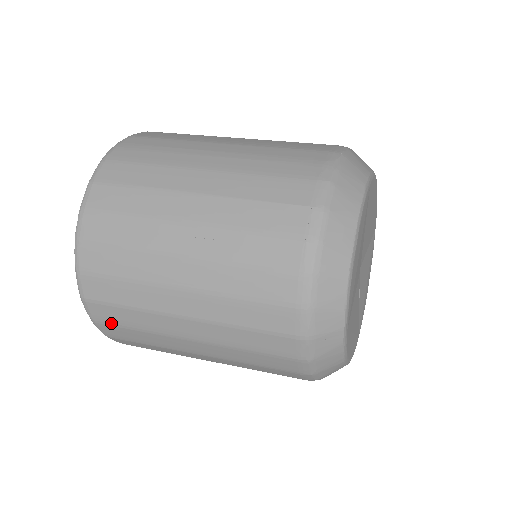
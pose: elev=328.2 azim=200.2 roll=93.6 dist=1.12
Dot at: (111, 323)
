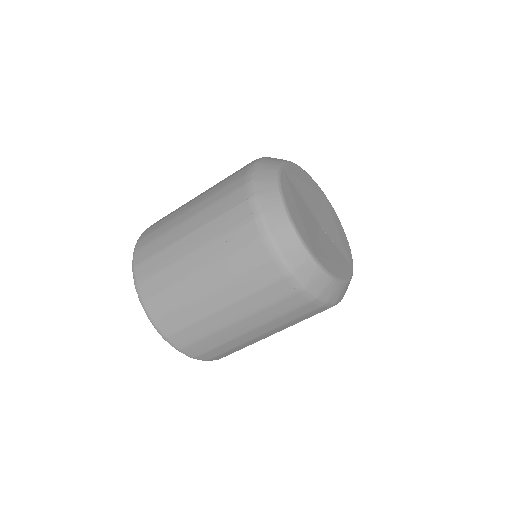
Dot at: (189, 344)
